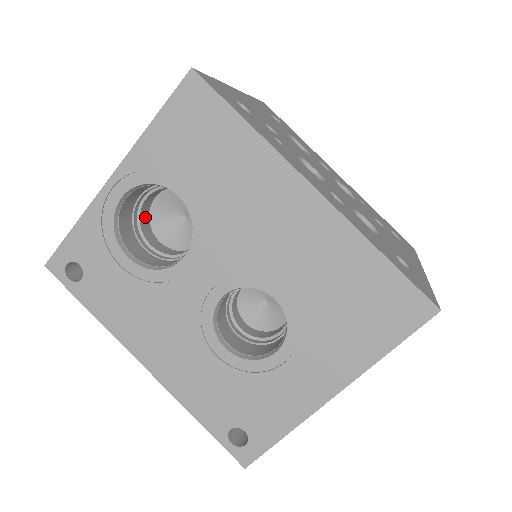
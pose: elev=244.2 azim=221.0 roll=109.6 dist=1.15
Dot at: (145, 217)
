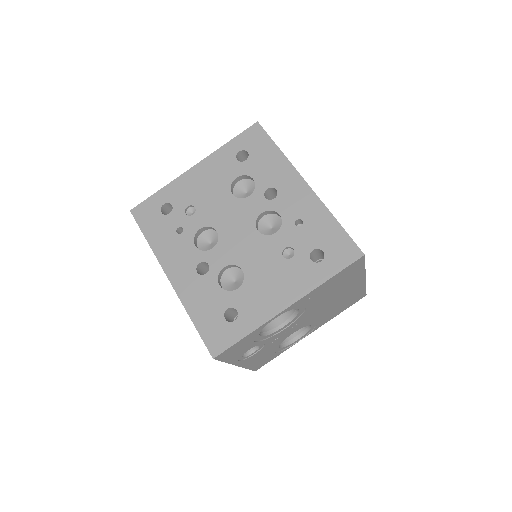
Dot at: occluded
